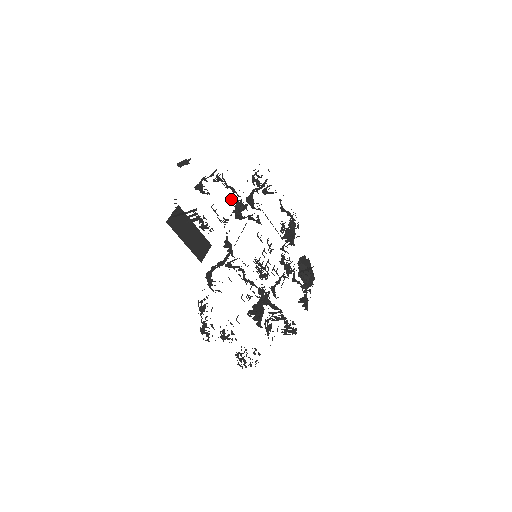
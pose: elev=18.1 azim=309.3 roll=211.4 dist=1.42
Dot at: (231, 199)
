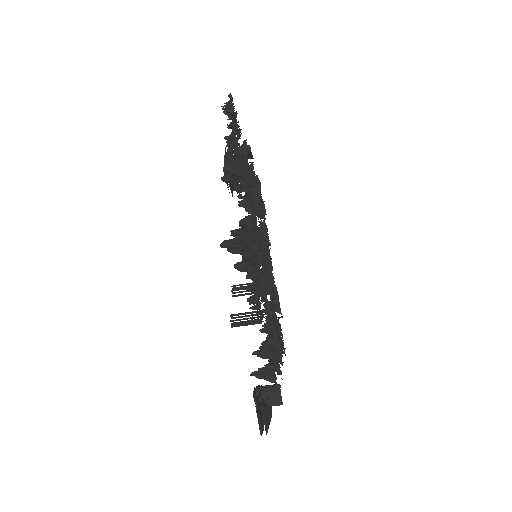
Dot at: occluded
